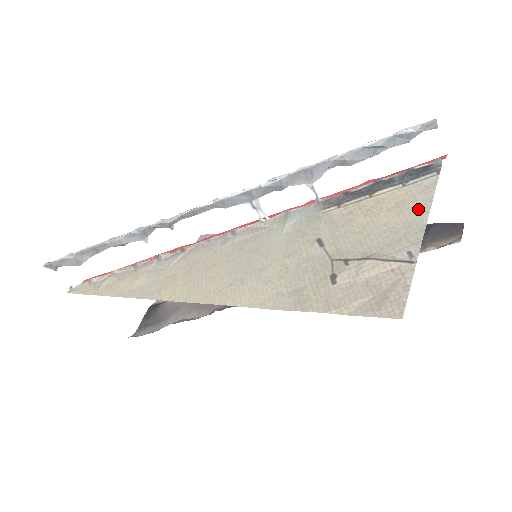
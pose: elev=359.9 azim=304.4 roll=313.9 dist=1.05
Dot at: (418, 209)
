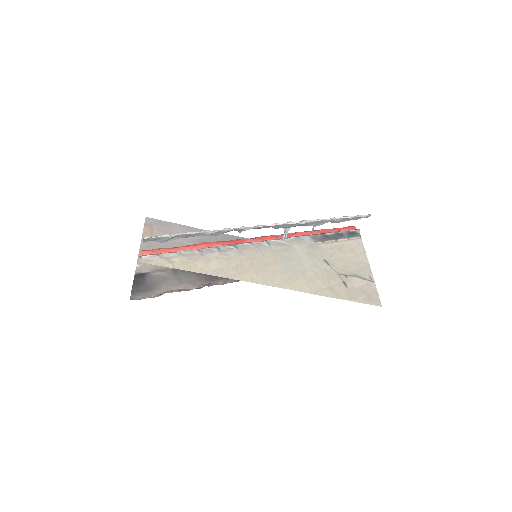
Dot at: (362, 255)
